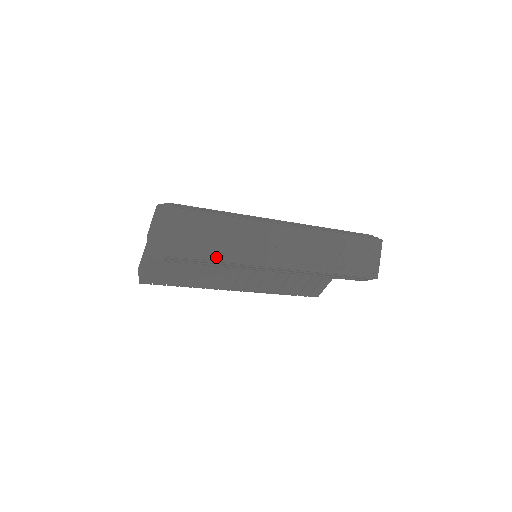
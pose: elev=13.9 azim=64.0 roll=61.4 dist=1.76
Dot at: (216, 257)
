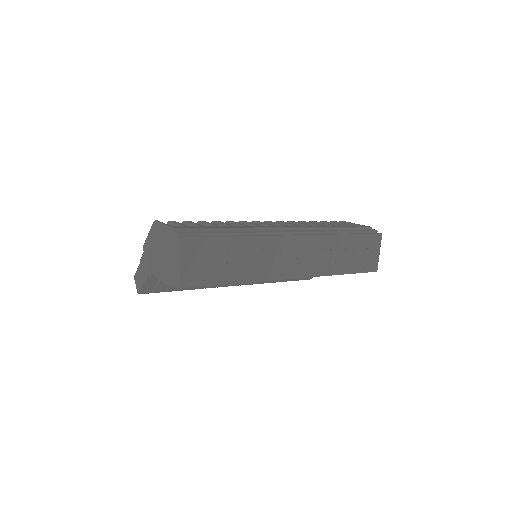
Dot at: (227, 280)
